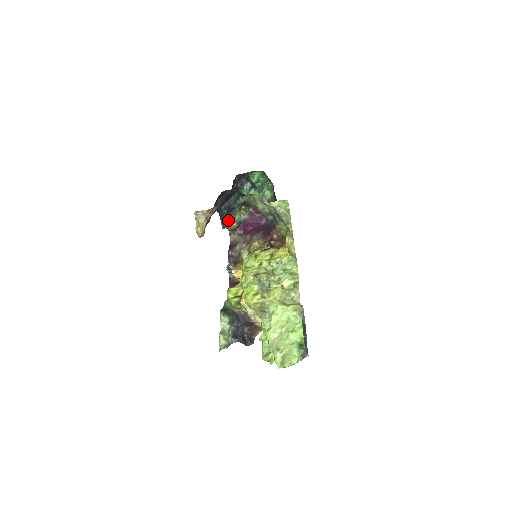
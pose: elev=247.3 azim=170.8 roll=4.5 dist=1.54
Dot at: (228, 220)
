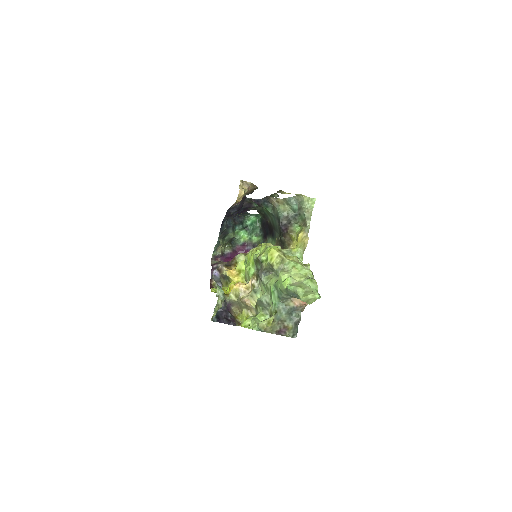
Dot at: occluded
